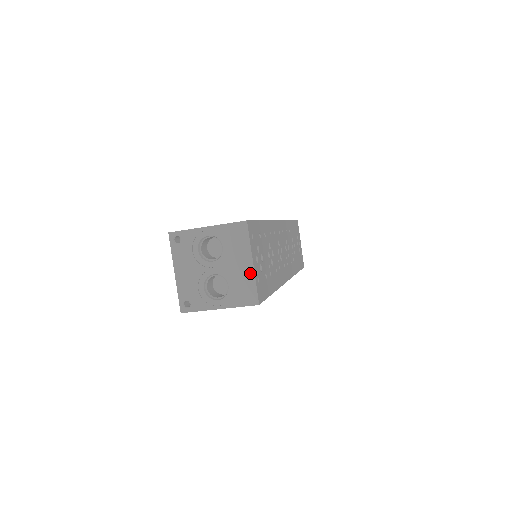
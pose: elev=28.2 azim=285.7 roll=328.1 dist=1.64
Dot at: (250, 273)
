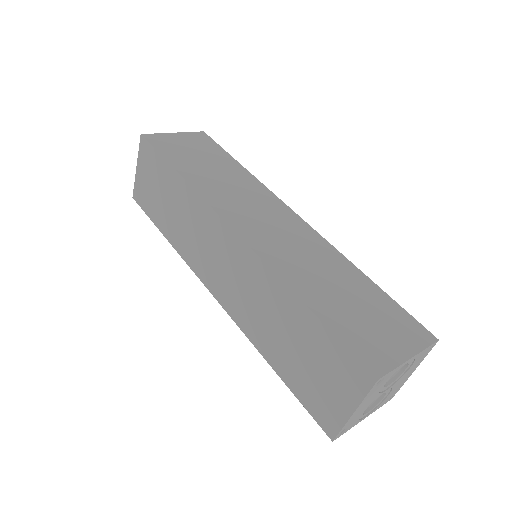
Dot at: (406, 380)
